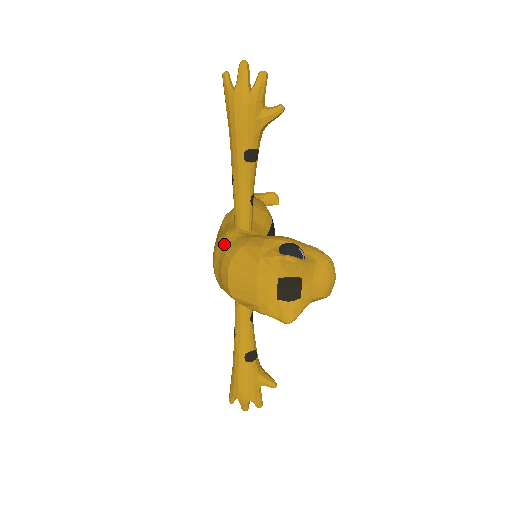
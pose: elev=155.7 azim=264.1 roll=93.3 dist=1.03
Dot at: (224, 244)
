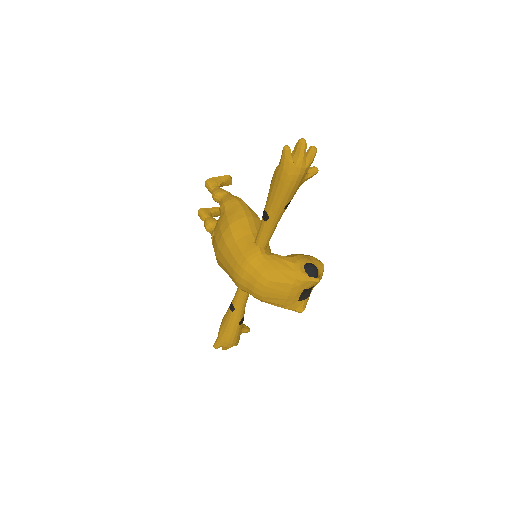
Dot at: (256, 265)
